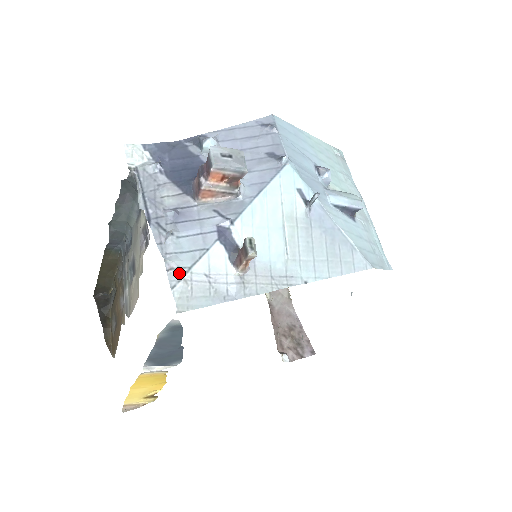
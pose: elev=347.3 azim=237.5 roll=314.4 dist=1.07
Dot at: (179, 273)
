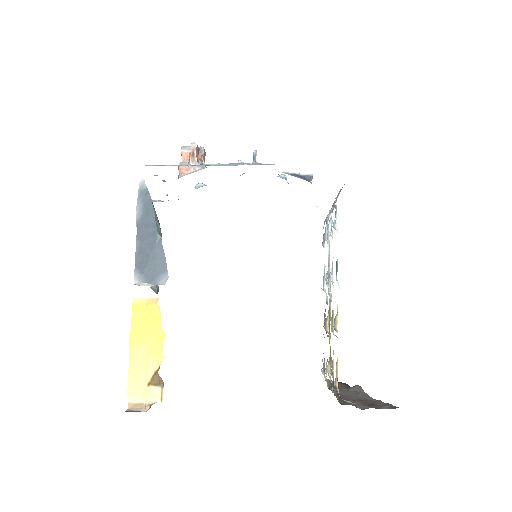
Dot at: occluded
